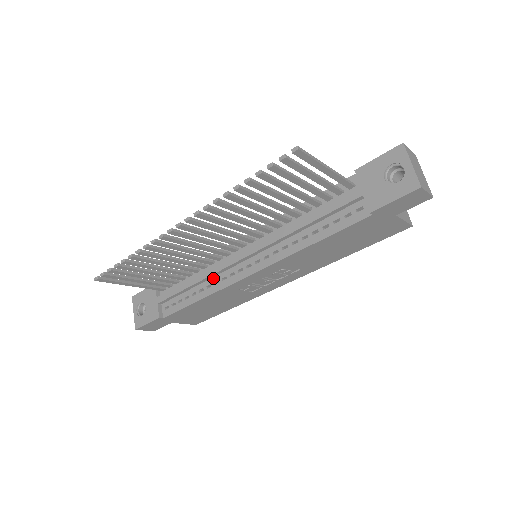
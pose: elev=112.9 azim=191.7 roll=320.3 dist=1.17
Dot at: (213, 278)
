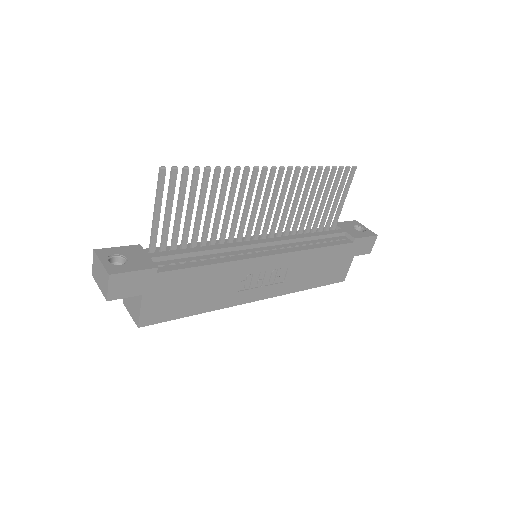
Dot at: (226, 252)
